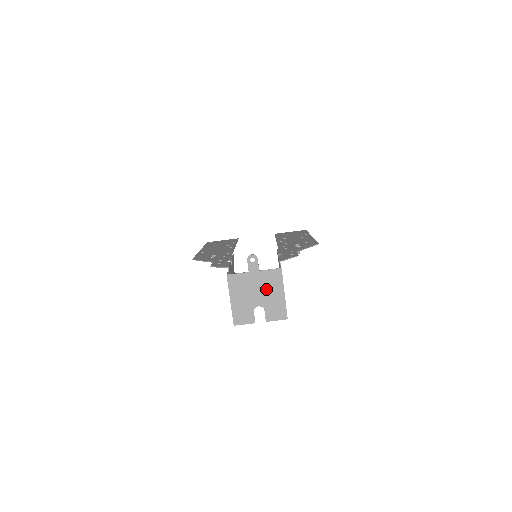
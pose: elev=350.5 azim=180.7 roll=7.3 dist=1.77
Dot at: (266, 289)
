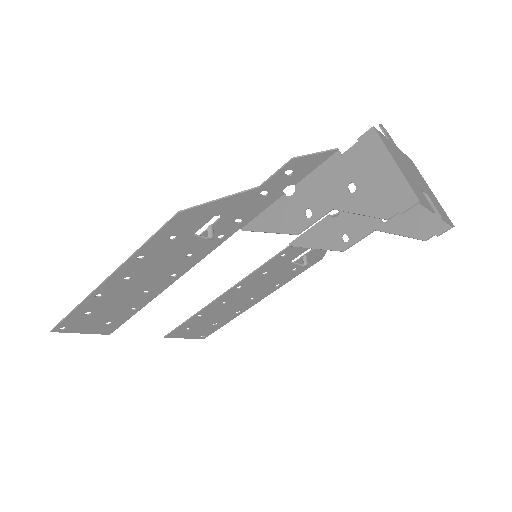
Dot at: (415, 174)
